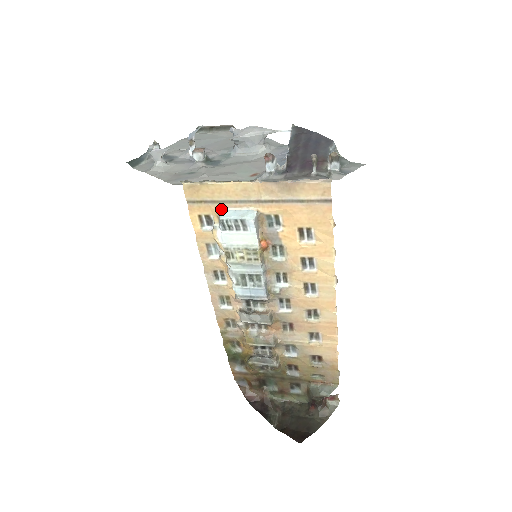
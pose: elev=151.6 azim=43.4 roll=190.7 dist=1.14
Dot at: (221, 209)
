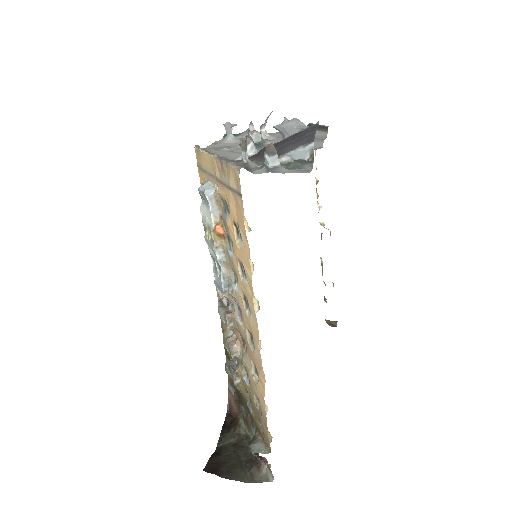
Dot at: (207, 180)
